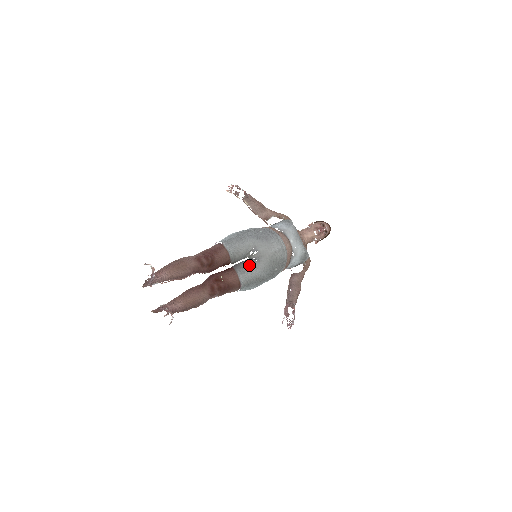
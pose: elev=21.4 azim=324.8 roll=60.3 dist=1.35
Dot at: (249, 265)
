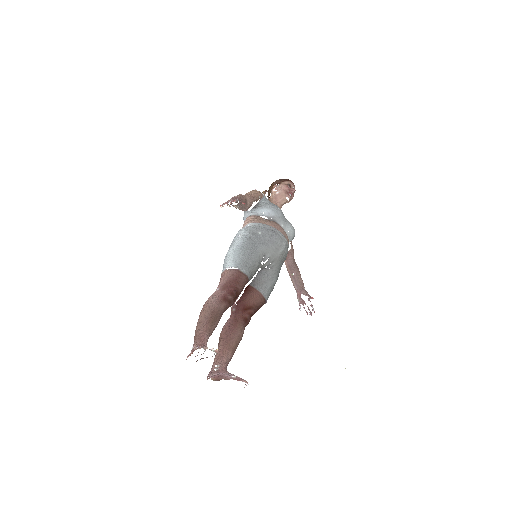
Dot at: (265, 277)
